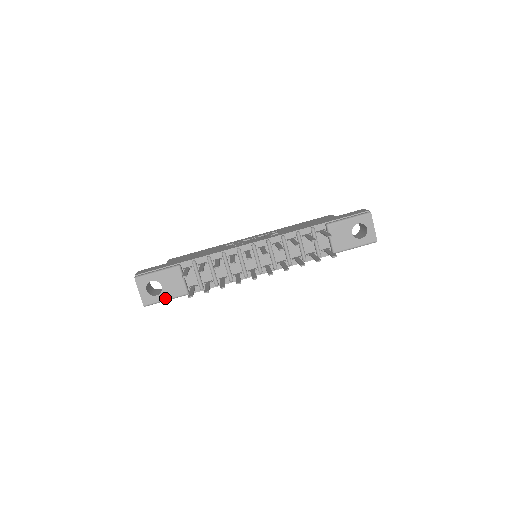
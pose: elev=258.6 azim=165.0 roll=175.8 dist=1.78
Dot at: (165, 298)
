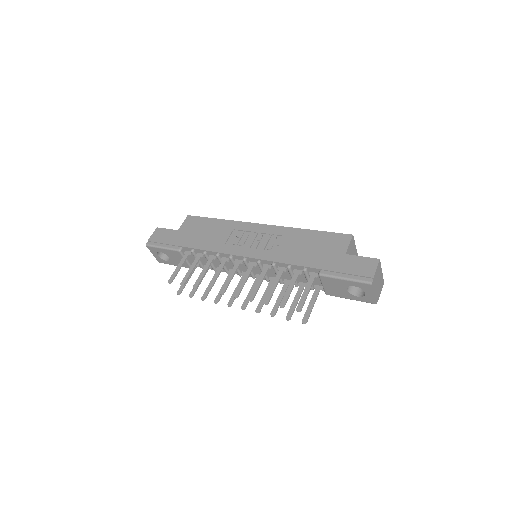
Dot at: (174, 264)
